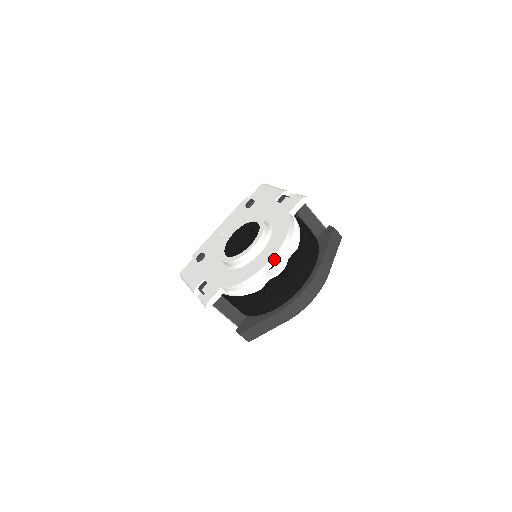
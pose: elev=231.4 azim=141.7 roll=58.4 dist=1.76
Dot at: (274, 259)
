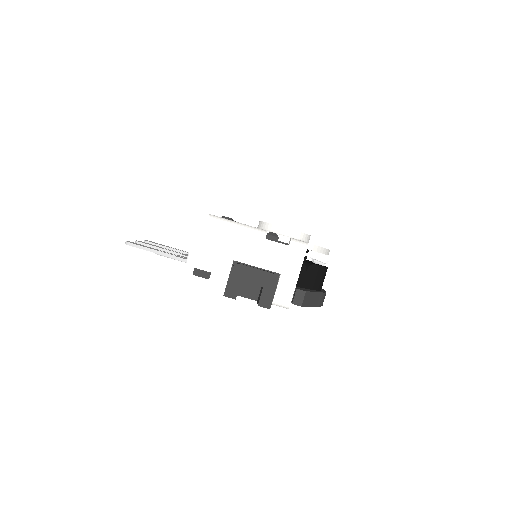
Dot at: occluded
